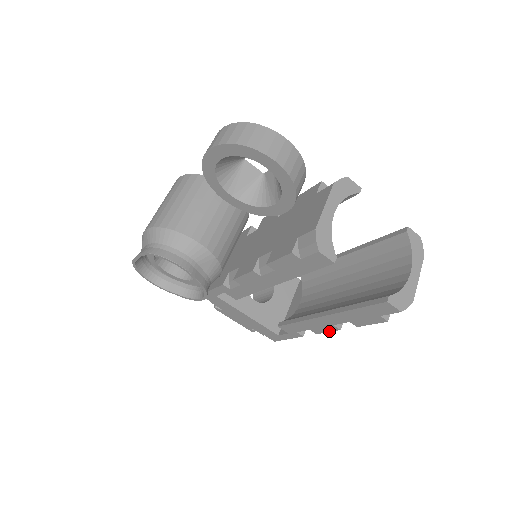
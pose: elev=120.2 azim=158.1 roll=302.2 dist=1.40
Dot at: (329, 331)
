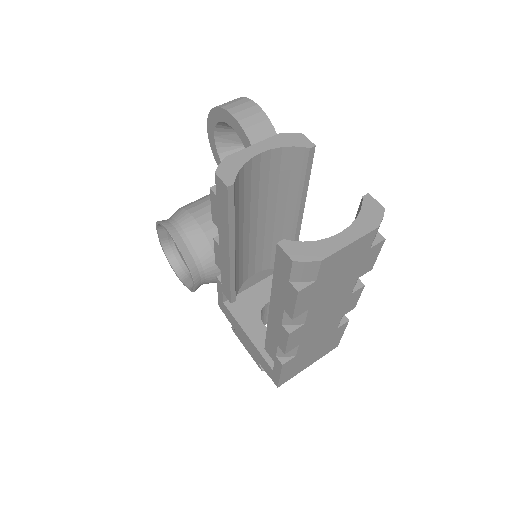
Dot at: (286, 342)
